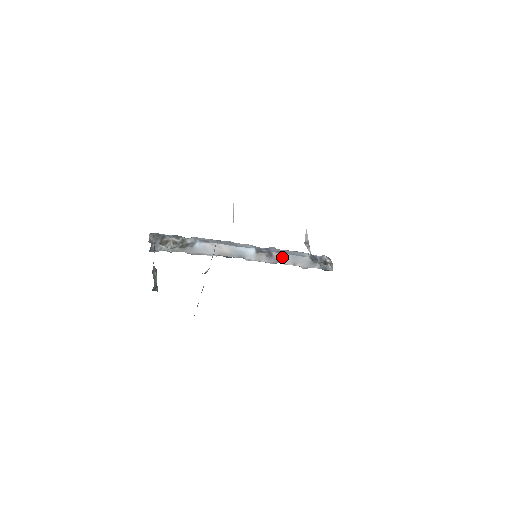
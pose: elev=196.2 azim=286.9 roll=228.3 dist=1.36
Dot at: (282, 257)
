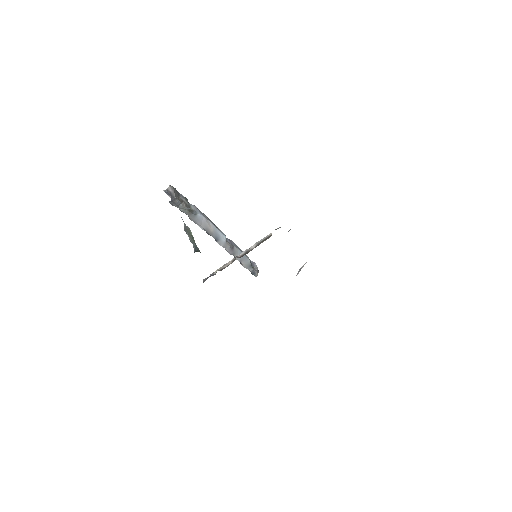
Dot at: (237, 252)
